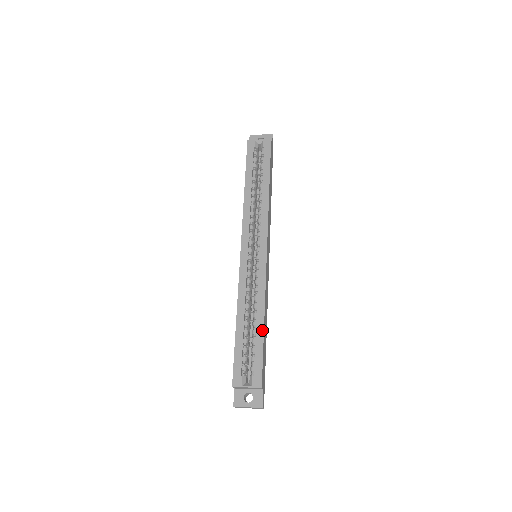
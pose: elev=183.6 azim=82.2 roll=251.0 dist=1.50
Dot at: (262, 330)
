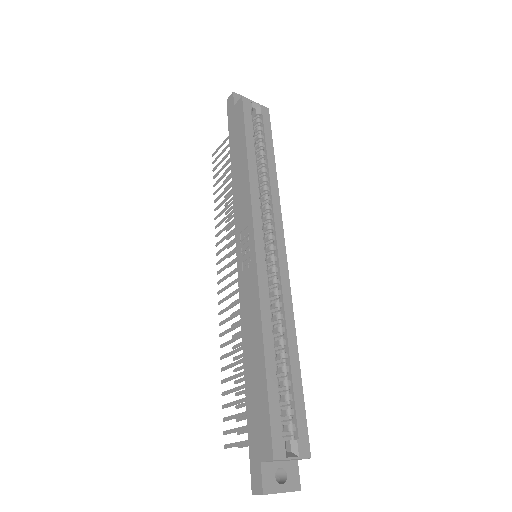
Dot at: (298, 366)
